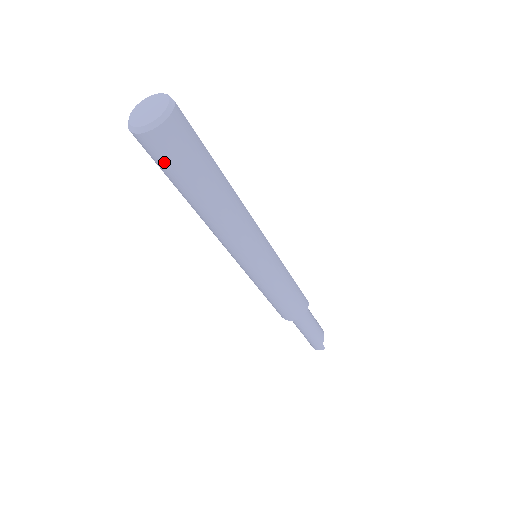
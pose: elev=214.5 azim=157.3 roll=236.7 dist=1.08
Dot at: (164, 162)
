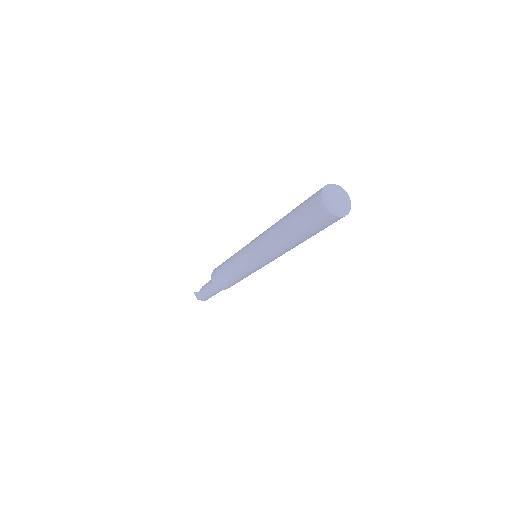
Dot at: occluded
